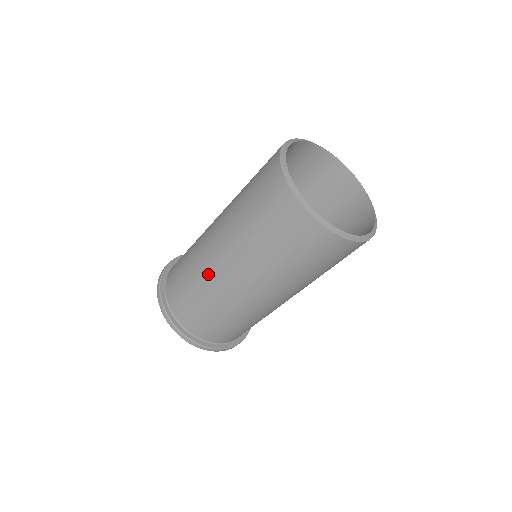
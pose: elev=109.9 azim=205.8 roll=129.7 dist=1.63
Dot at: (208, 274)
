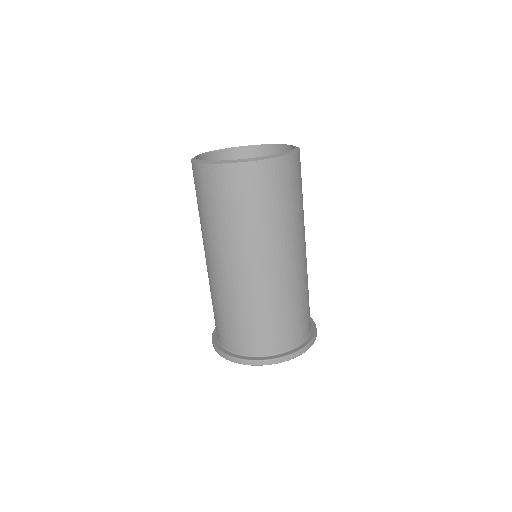
Dot at: (209, 278)
